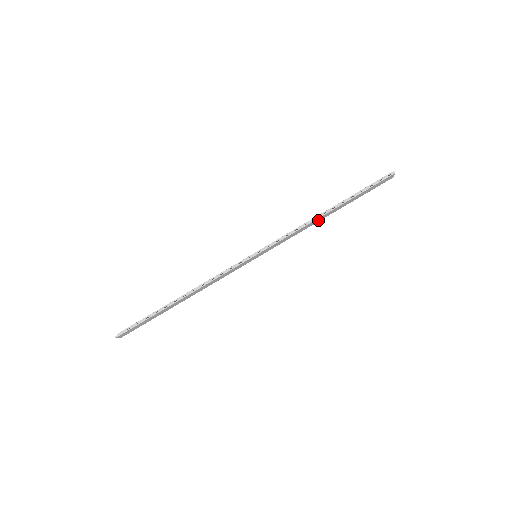
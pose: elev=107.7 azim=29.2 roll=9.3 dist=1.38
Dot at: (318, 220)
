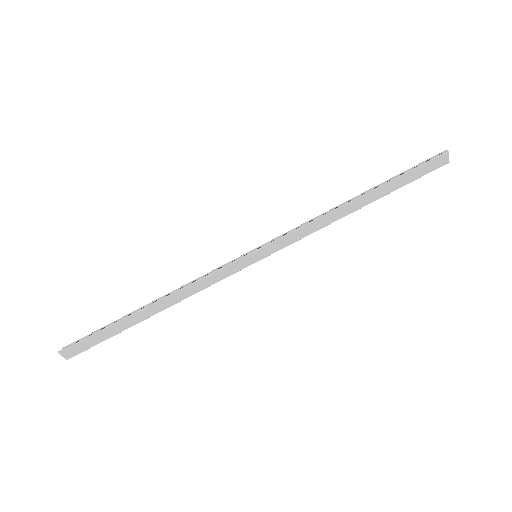
Dot at: (343, 213)
